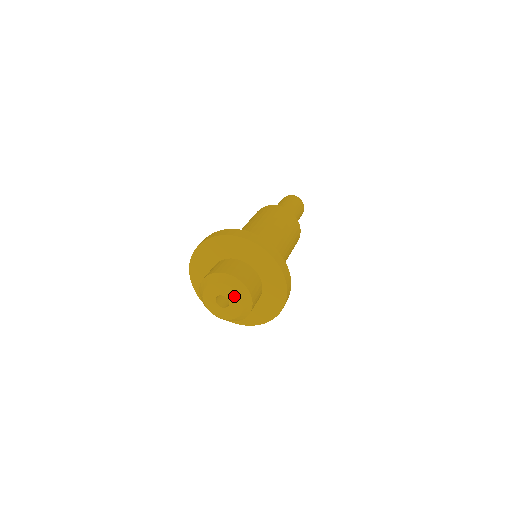
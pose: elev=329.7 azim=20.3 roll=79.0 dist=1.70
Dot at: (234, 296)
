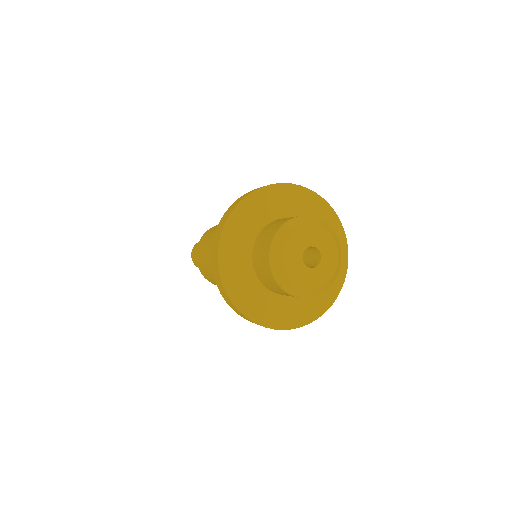
Dot at: (309, 234)
